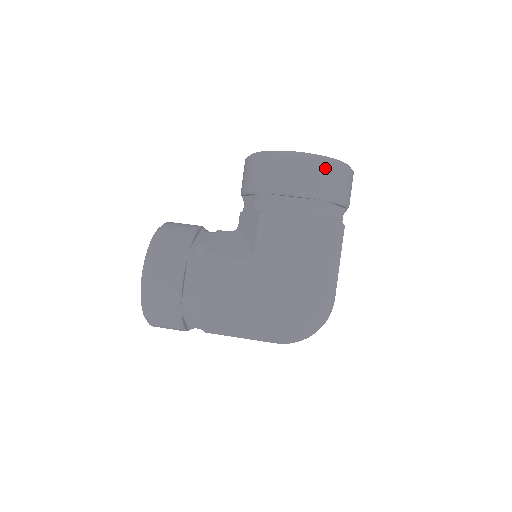
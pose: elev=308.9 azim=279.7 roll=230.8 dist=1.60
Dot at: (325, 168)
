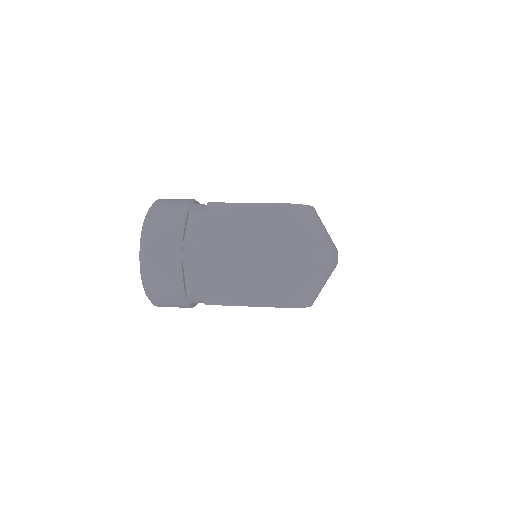
Dot at: occluded
